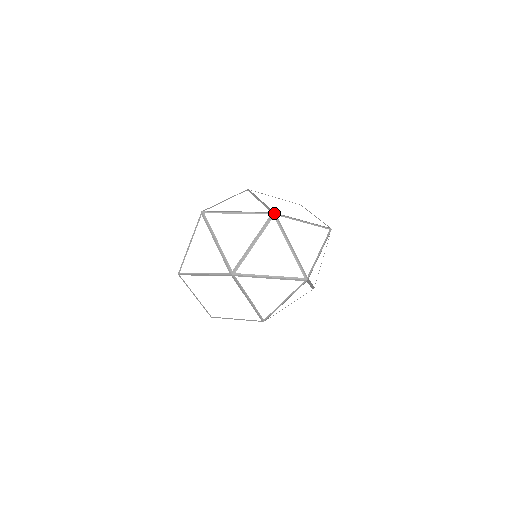
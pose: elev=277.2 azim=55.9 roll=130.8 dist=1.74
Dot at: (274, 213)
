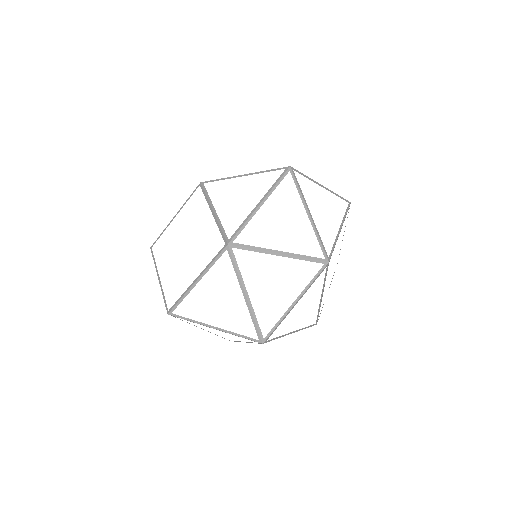
Dot at: occluded
